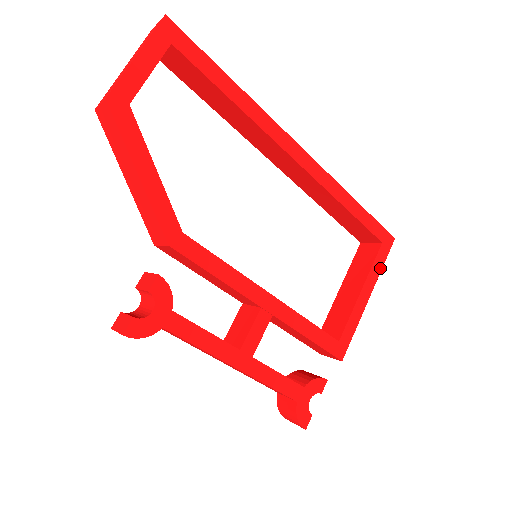
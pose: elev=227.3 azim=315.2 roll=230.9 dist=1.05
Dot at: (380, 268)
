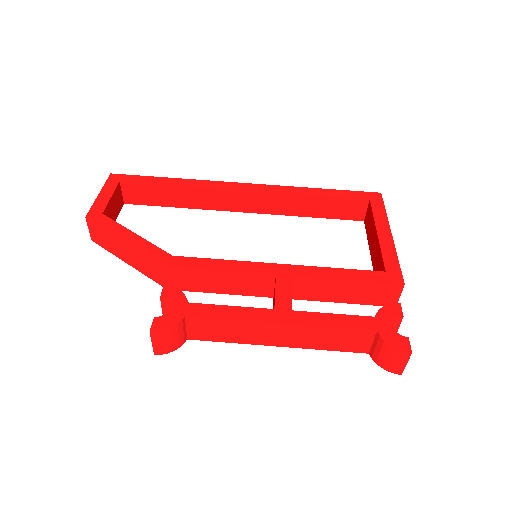
Dot at: (384, 213)
